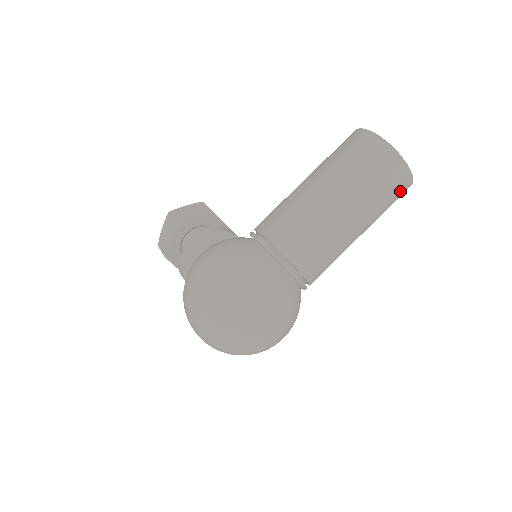
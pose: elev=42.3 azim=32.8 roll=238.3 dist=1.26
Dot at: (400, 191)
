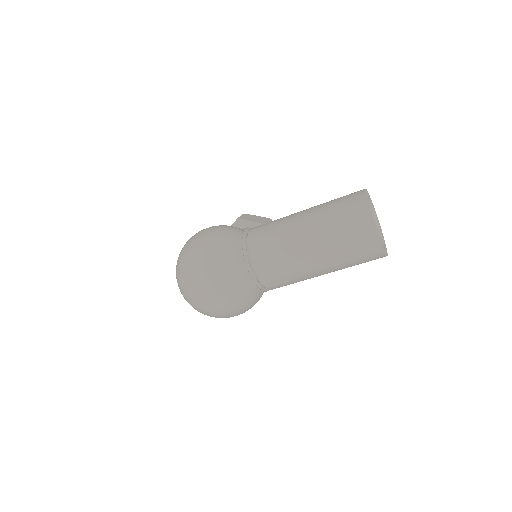
Dot at: (364, 247)
